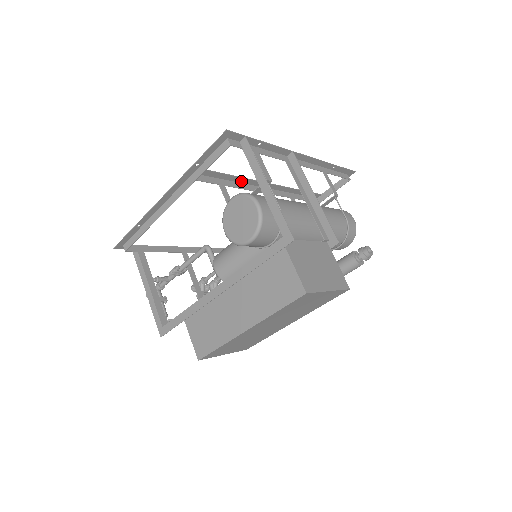
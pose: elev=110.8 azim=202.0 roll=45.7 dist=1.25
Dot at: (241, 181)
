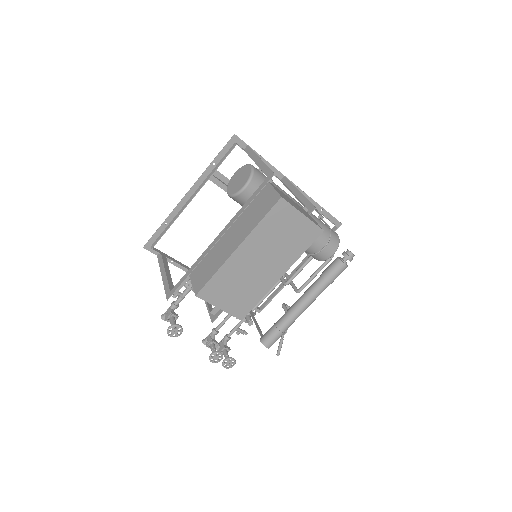
Dot at: occluded
